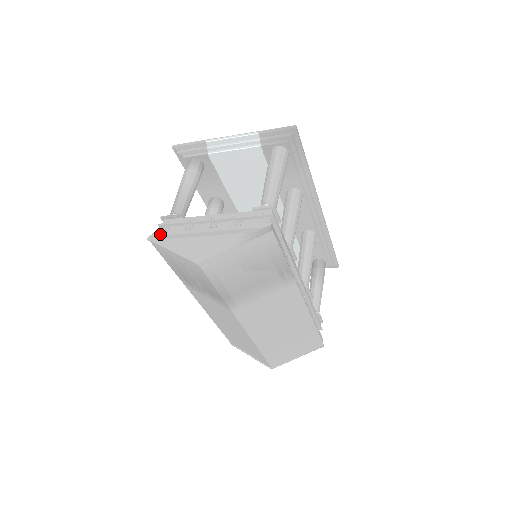
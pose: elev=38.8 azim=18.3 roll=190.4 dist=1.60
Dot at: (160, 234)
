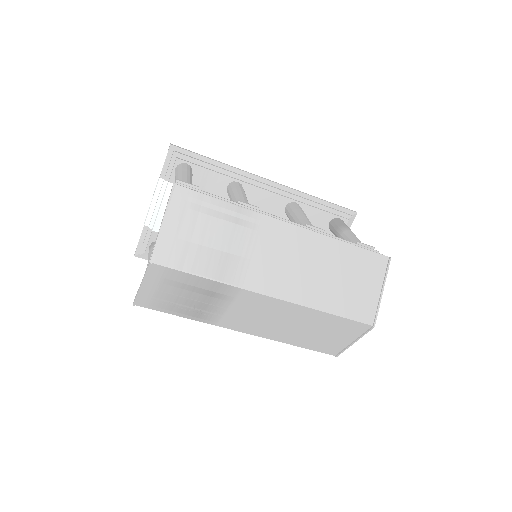
Dot at: occluded
